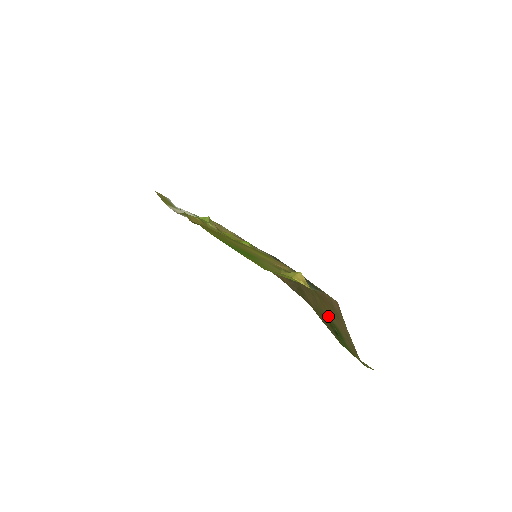
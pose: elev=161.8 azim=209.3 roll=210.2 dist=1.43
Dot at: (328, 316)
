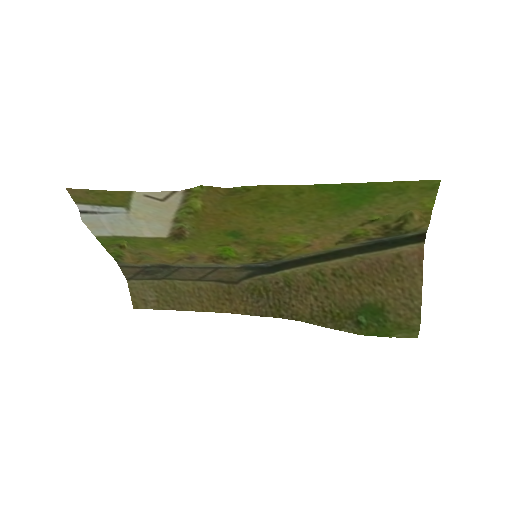
Dot at: (357, 300)
